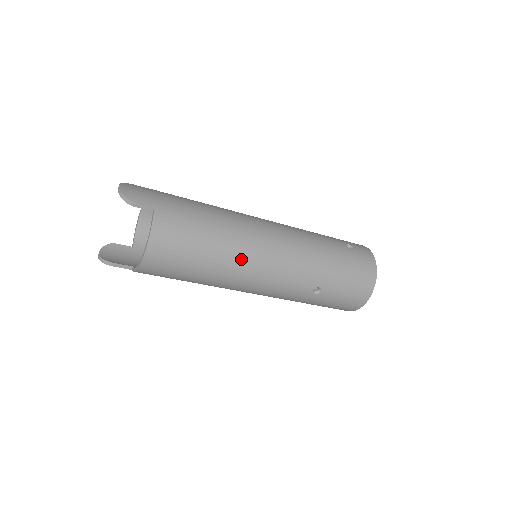
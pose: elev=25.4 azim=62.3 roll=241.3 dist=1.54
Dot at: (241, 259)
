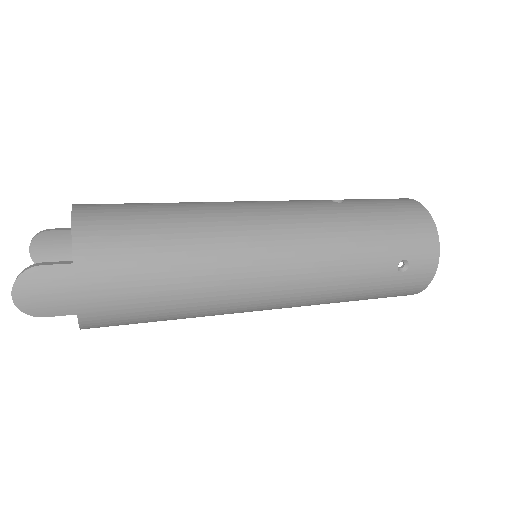
Dot at: occluded
